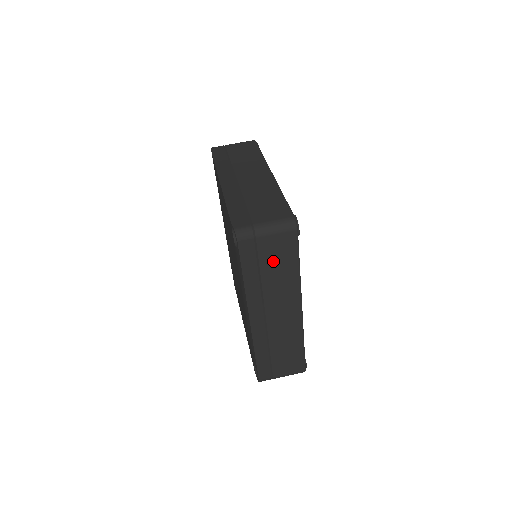
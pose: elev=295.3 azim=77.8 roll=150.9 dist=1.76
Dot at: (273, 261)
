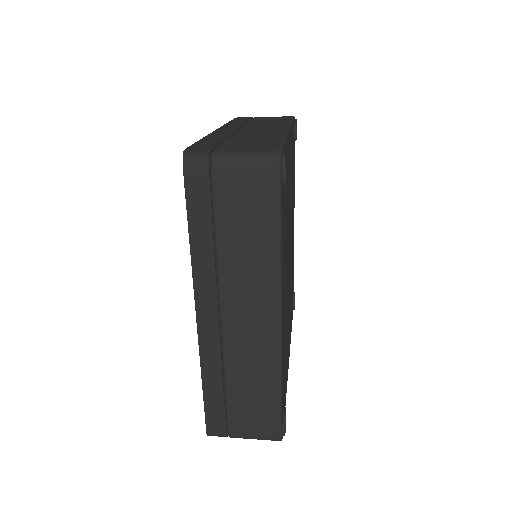
Dot at: (238, 219)
